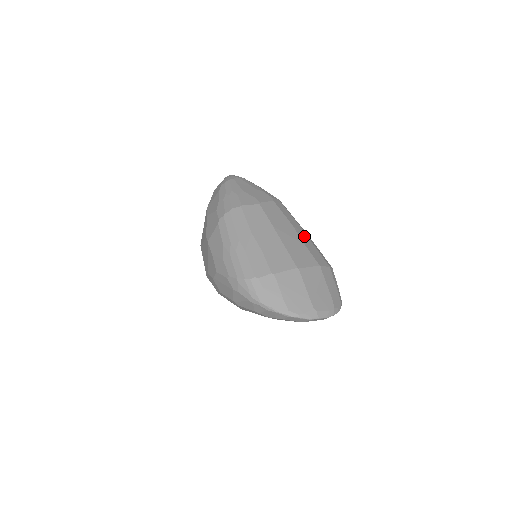
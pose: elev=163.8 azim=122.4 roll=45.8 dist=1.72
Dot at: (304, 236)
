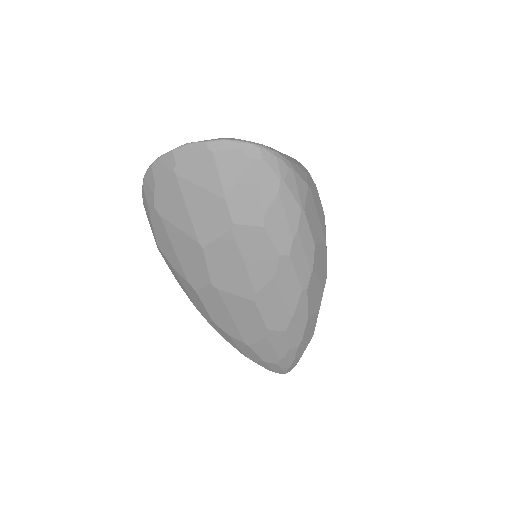
Dot at: occluded
